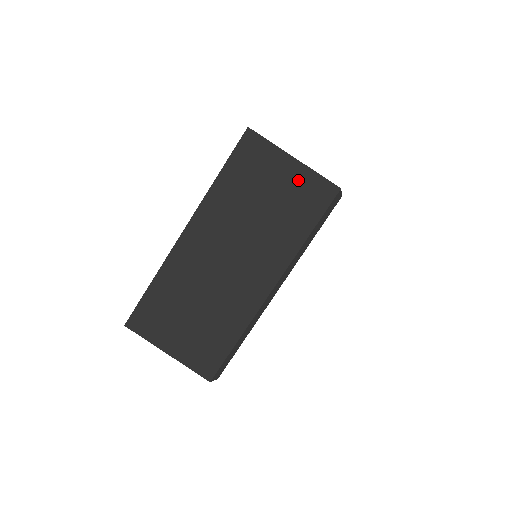
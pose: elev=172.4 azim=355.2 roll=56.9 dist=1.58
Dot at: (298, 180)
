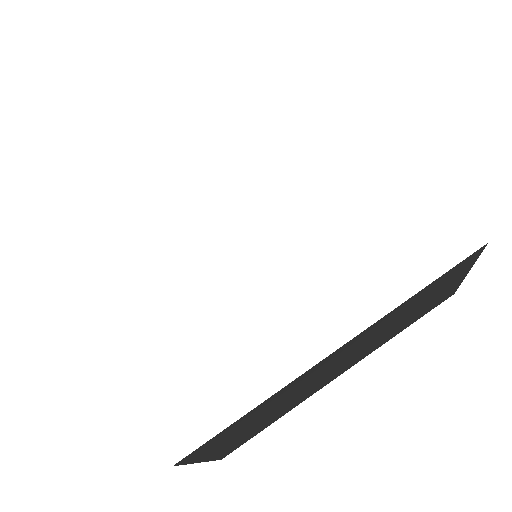
Dot at: (448, 290)
